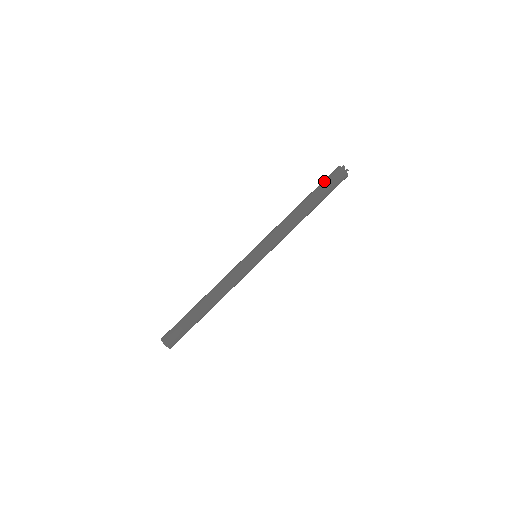
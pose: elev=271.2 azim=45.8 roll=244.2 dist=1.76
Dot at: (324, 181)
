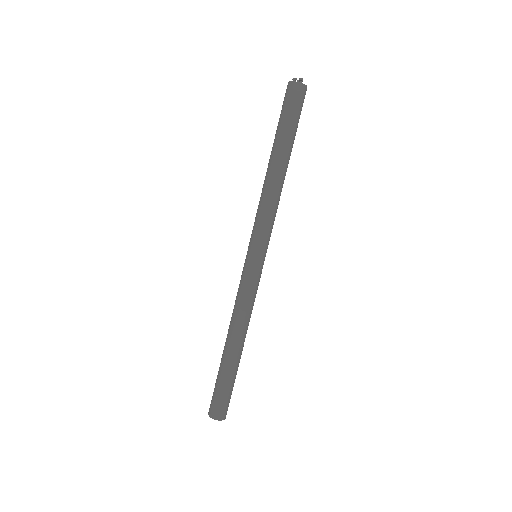
Dot at: (281, 113)
